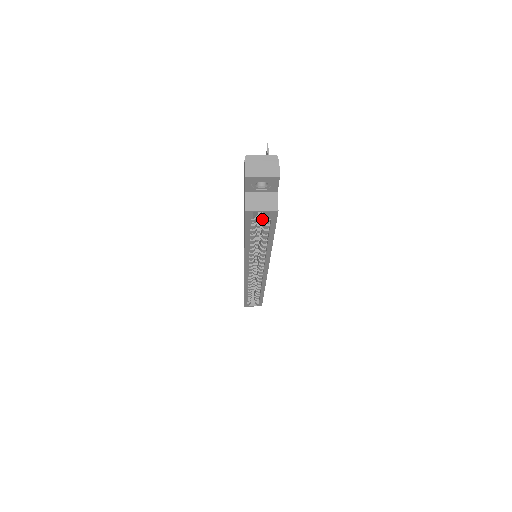
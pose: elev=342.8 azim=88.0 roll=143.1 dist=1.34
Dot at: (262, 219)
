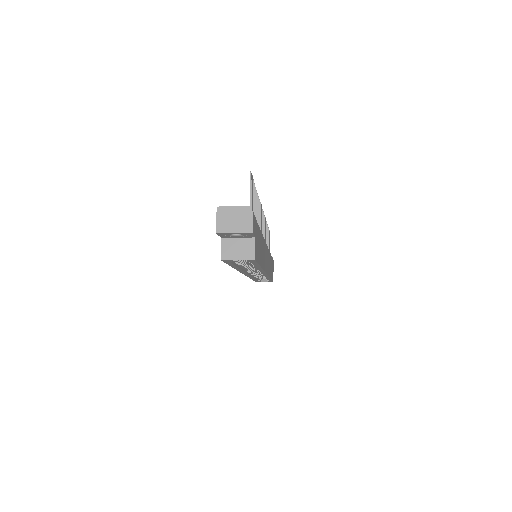
Dot at: occluded
